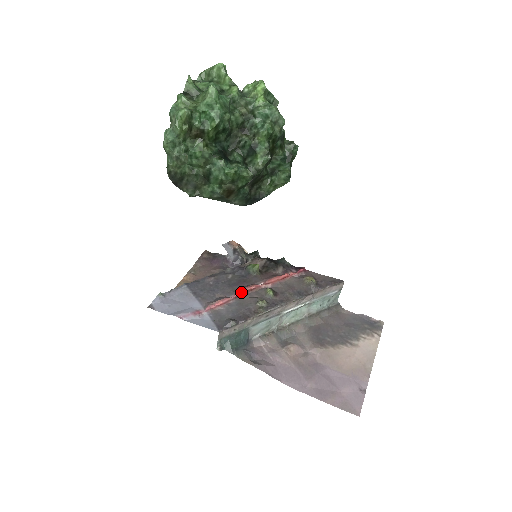
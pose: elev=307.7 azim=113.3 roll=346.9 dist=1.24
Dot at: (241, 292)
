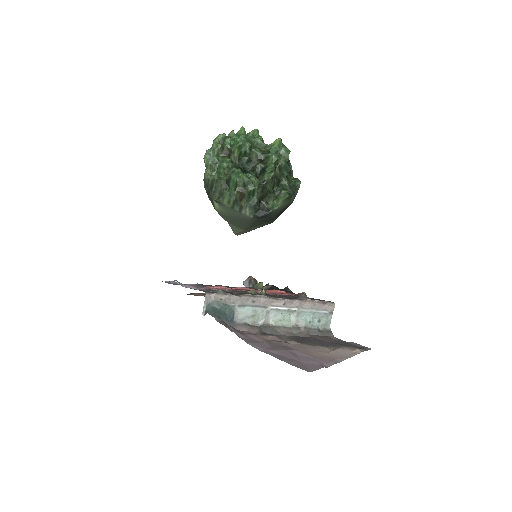
Dot at: (239, 288)
